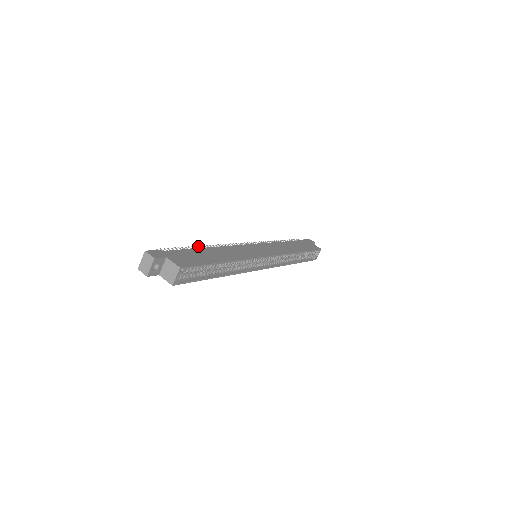
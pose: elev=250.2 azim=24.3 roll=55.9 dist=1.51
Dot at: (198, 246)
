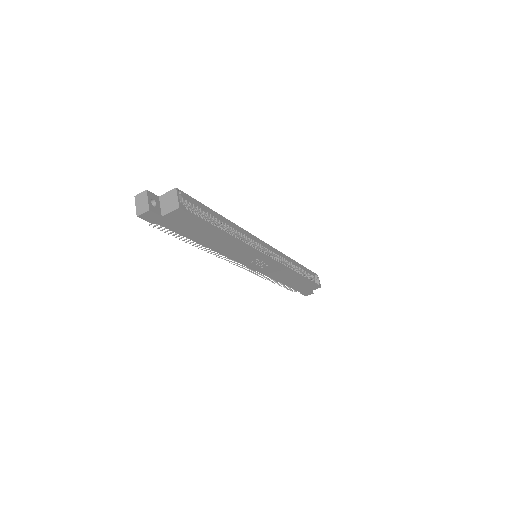
Dot at: occluded
